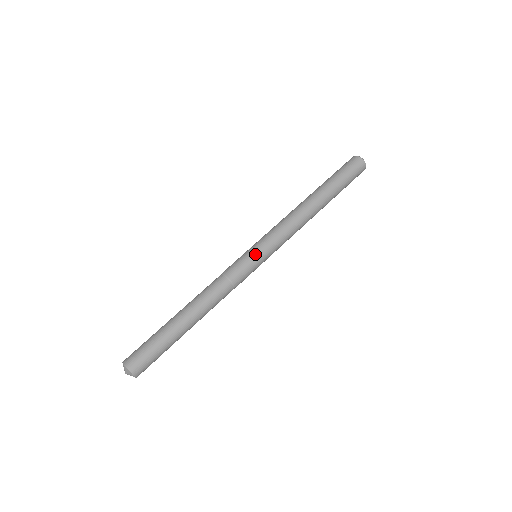
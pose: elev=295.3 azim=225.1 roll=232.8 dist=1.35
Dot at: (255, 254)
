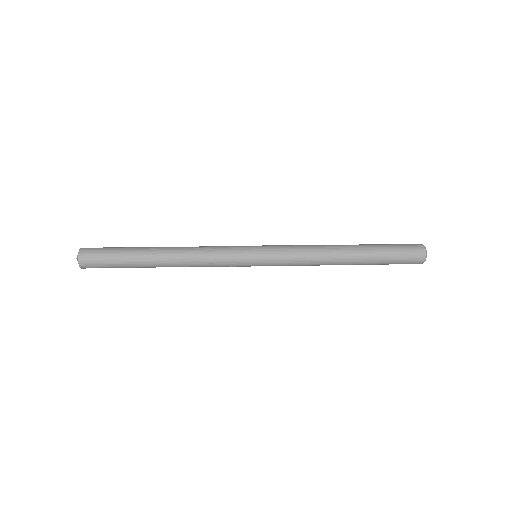
Dot at: (254, 248)
